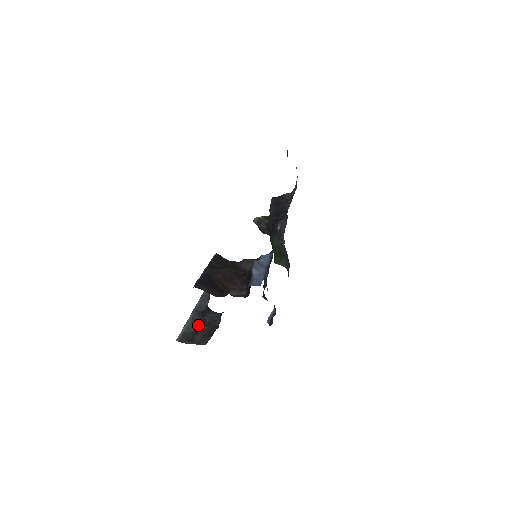
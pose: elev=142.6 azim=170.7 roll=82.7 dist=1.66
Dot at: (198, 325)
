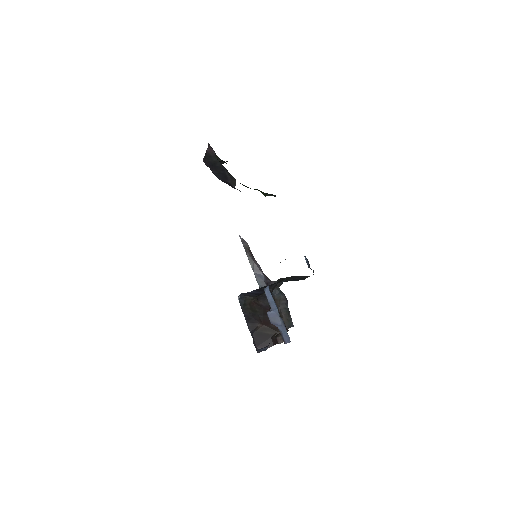
Dot at: occluded
